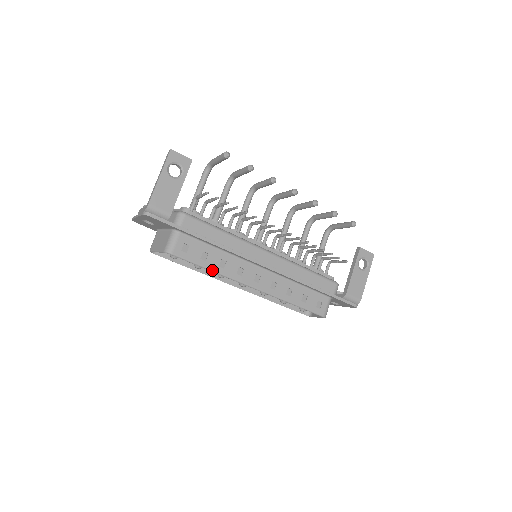
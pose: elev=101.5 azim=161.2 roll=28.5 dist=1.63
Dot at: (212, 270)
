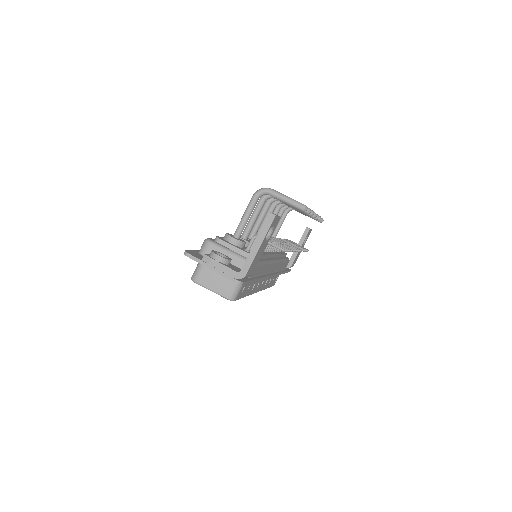
Dot at: occluded
